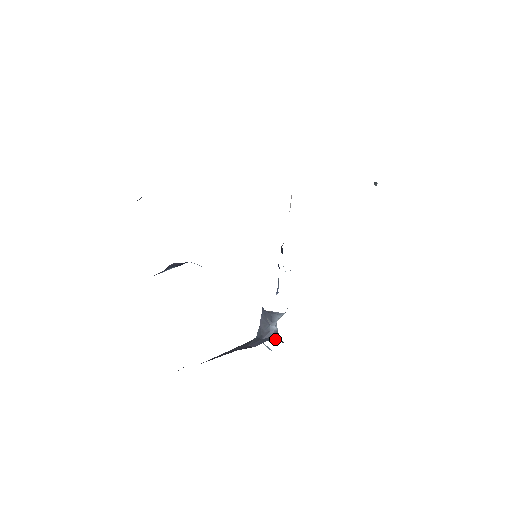
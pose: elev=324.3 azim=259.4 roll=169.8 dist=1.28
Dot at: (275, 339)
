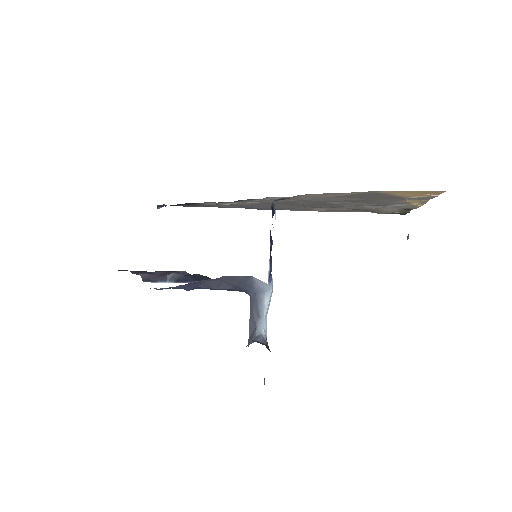
Dot at: (260, 343)
